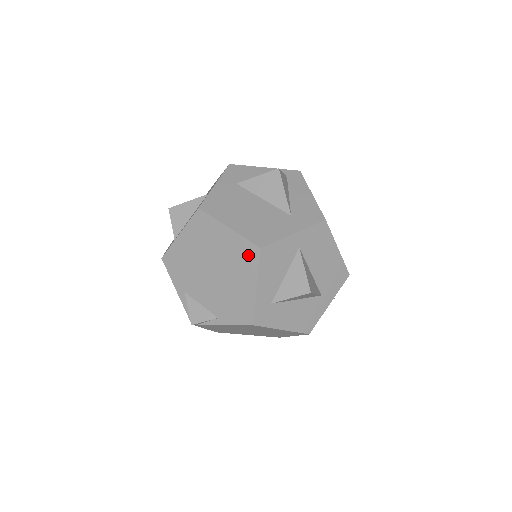
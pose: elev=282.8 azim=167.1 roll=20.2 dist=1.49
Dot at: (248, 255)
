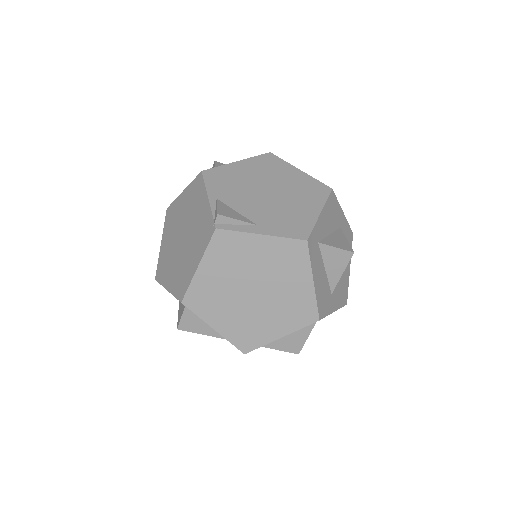
Dot at: occluded
